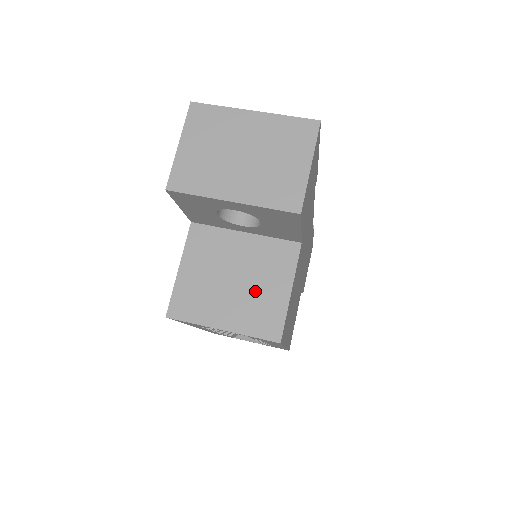
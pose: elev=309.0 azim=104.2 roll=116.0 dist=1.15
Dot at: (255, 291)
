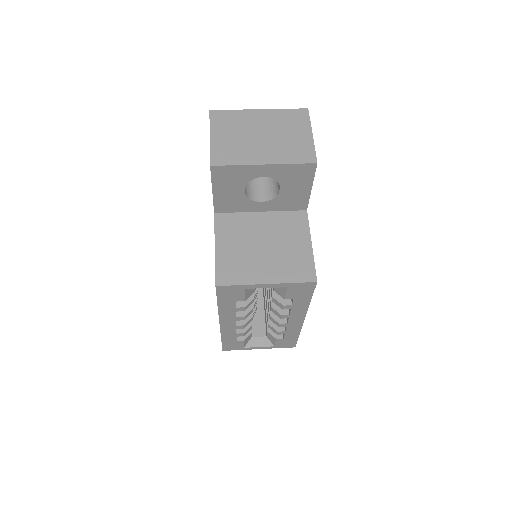
Dot at: (283, 250)
